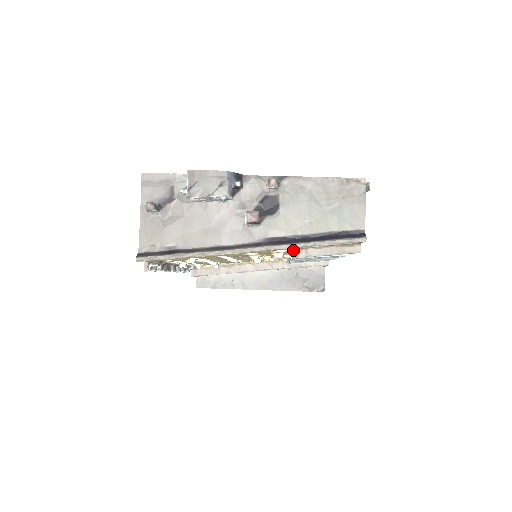
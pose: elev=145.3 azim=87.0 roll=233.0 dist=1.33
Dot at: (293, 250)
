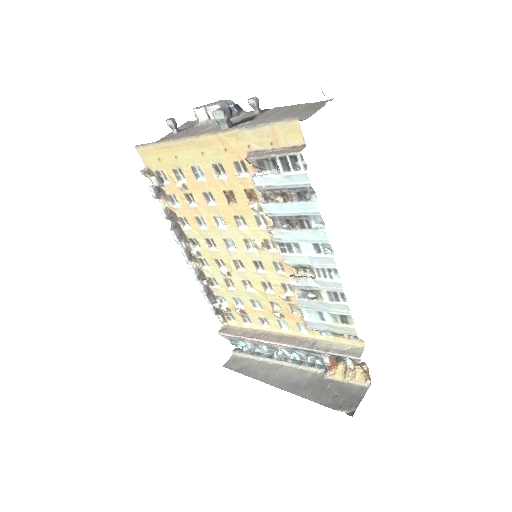
Dot at: occluded
